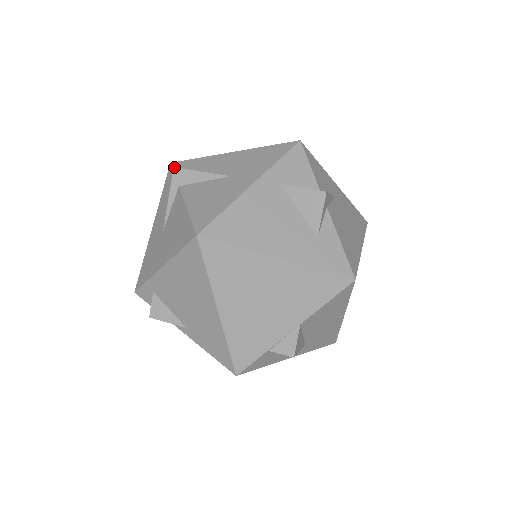
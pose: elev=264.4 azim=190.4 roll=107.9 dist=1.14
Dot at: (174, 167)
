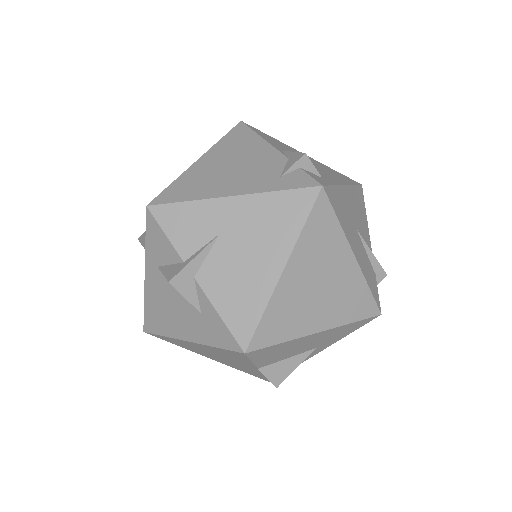
Dot at: occluded
